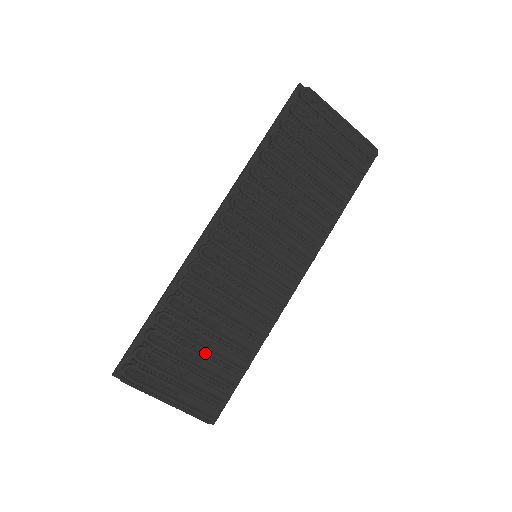
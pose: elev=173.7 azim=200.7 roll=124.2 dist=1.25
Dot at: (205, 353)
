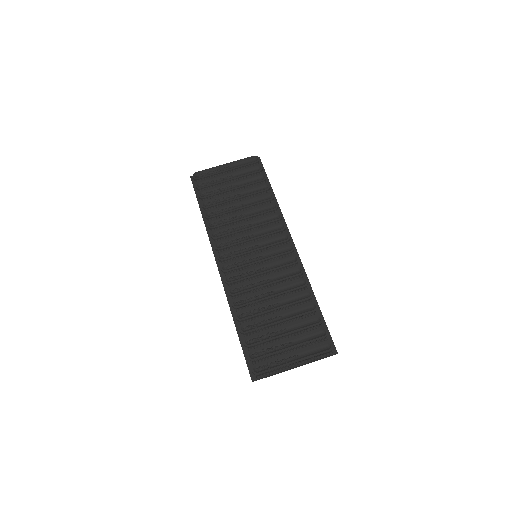
Dot at: (284, 322)
